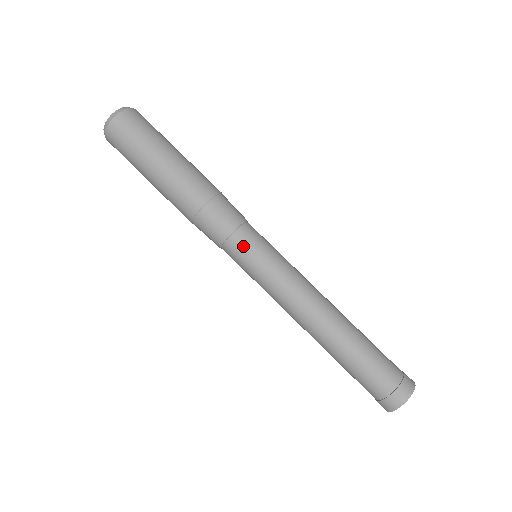
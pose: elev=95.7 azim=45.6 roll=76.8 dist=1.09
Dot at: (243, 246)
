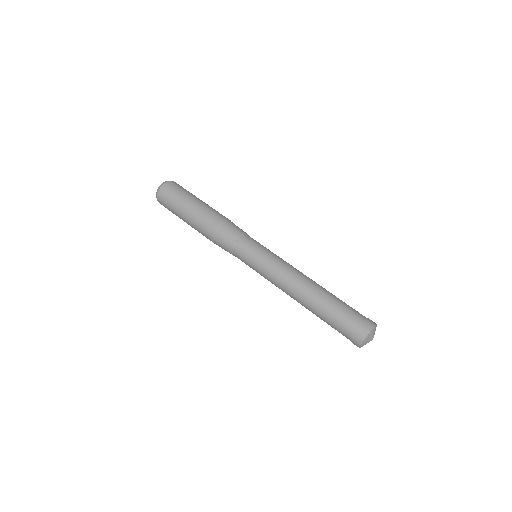
Dot at: (249, 243)
